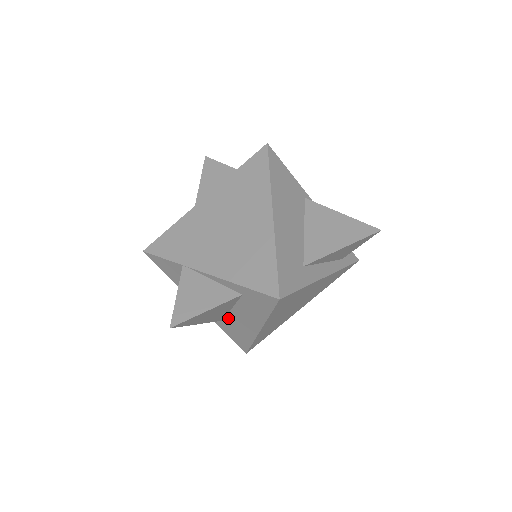
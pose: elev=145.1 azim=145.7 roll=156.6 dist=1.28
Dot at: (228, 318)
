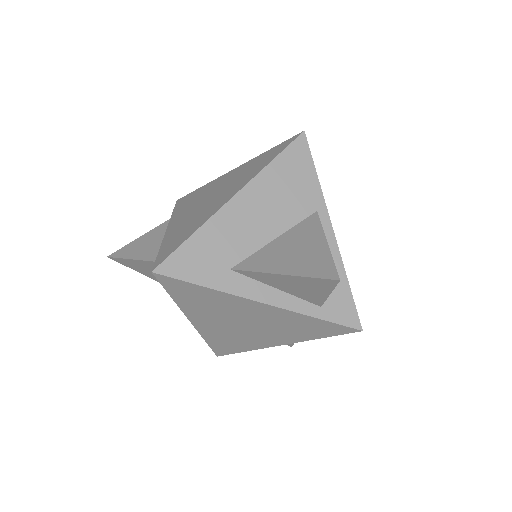
Dot at: occluded
